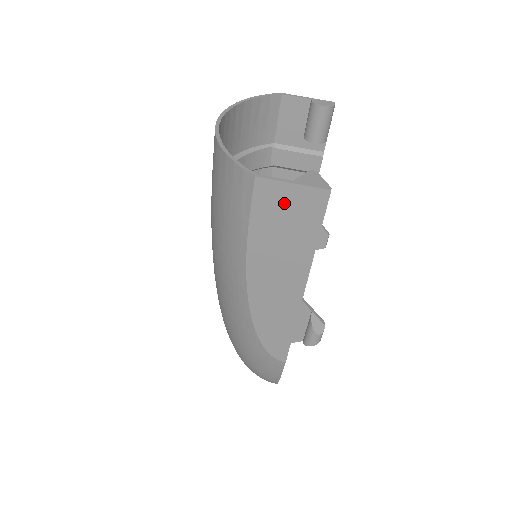
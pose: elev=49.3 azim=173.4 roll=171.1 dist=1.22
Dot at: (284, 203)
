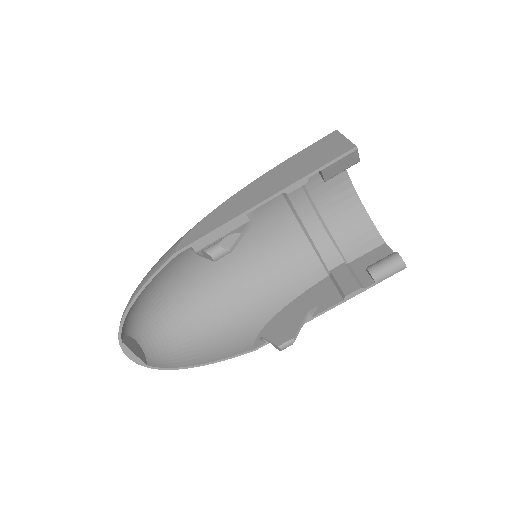
Dot at: (329, 146)
